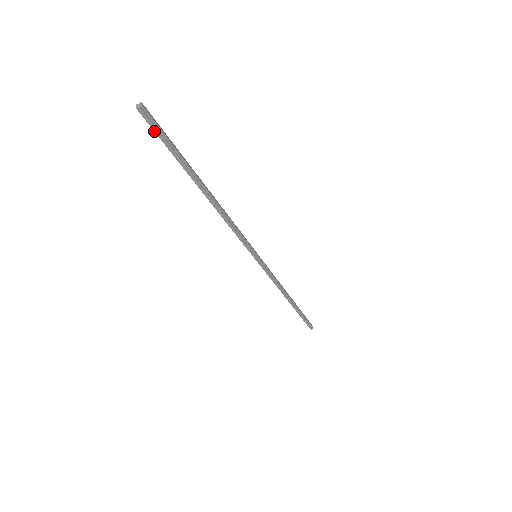
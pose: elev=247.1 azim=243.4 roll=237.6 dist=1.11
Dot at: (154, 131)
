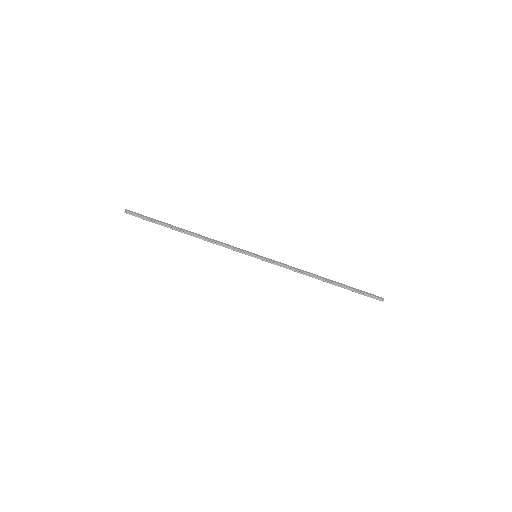
Dot at: (138, 217)
